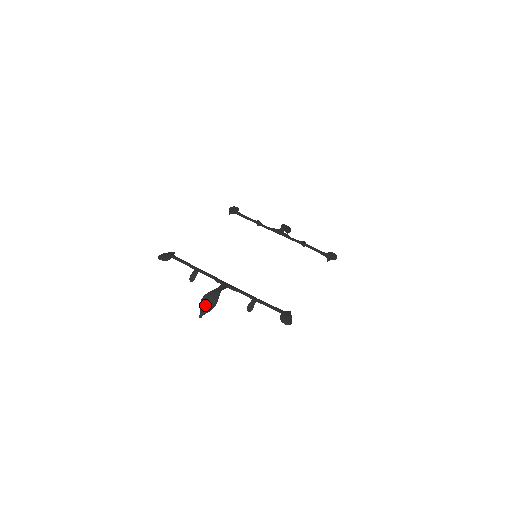
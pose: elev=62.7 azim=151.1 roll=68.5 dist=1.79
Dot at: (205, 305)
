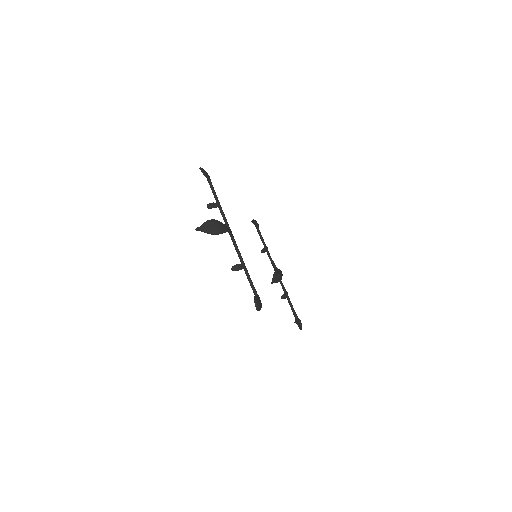
Dot at: (209, 225)
